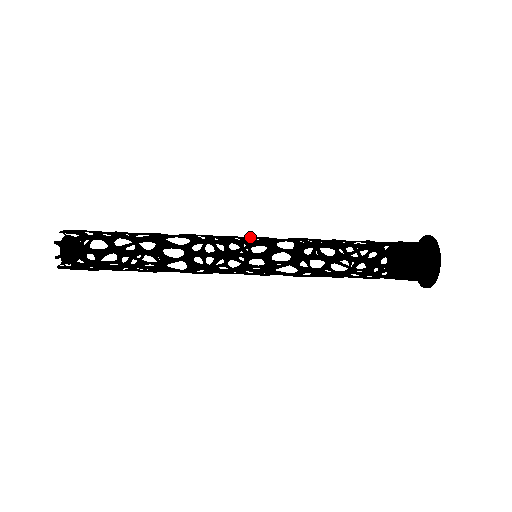
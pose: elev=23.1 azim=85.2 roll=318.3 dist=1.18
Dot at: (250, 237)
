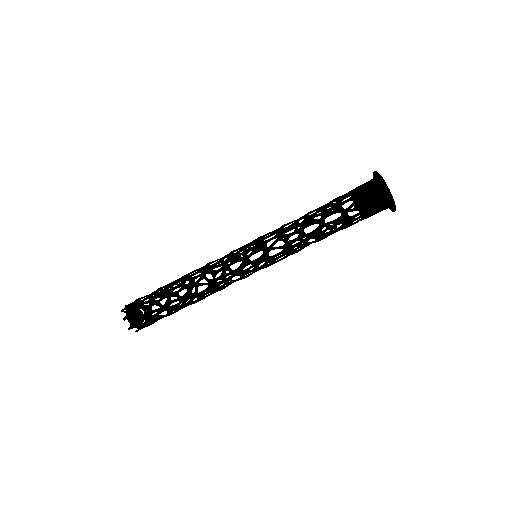
Dot at: occluded
